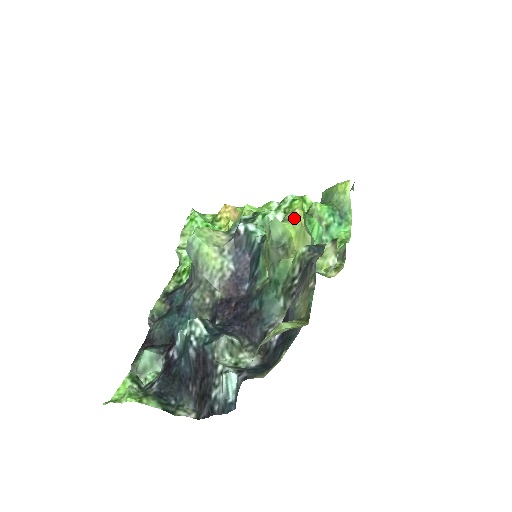
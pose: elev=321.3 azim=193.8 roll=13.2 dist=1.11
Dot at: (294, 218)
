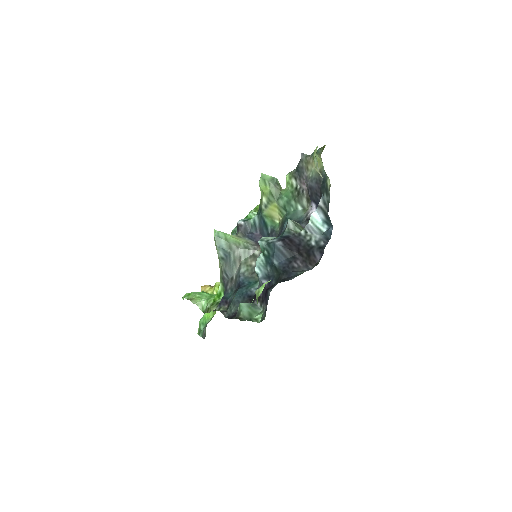
Dot at: occluded
